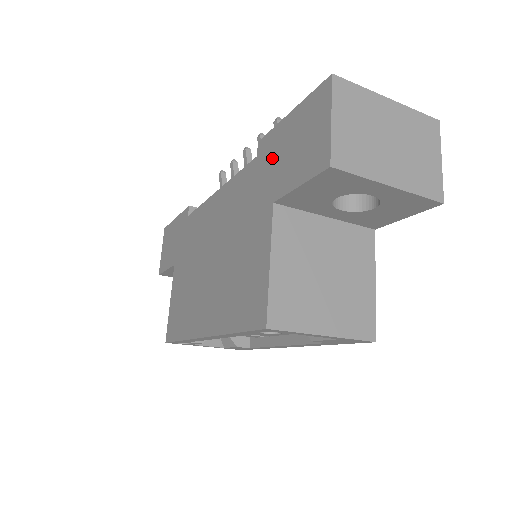
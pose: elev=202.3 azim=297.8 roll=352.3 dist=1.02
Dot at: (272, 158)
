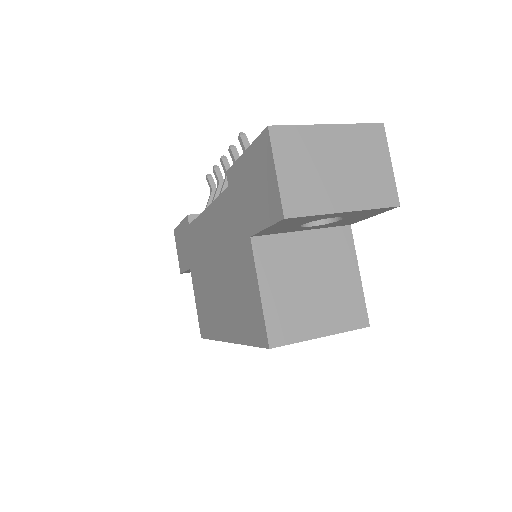
Dot at: (240, 193)
